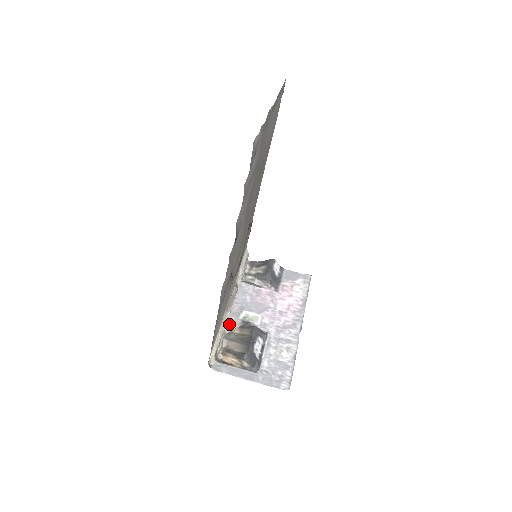
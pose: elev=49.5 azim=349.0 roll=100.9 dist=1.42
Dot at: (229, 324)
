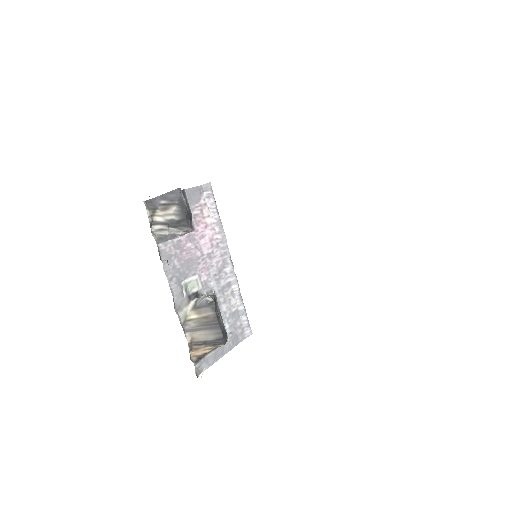
Dot at: (179, 312)
